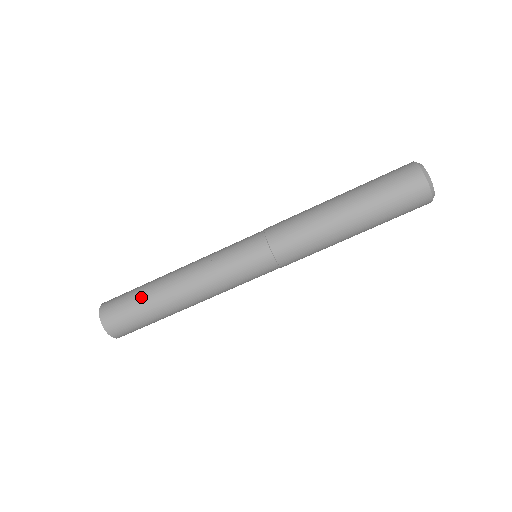
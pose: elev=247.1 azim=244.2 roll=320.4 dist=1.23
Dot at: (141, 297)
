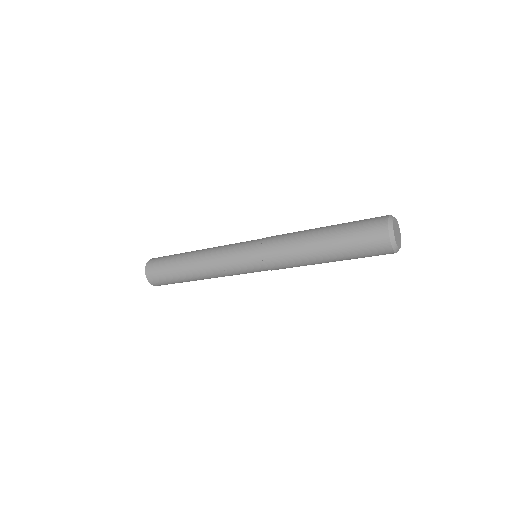
Dot at: (172, 265)
